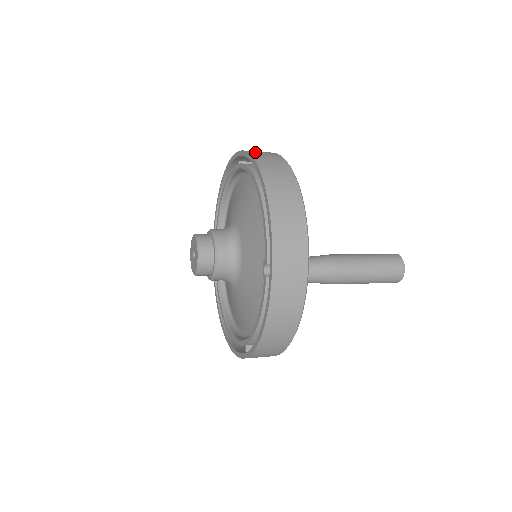
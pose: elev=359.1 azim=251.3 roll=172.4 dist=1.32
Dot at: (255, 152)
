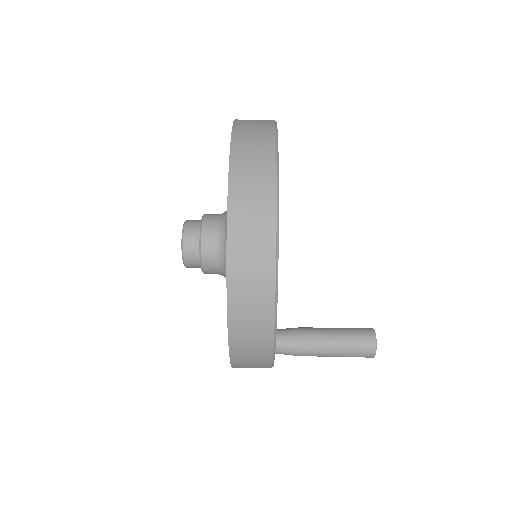
Dot at: (239, 317)
